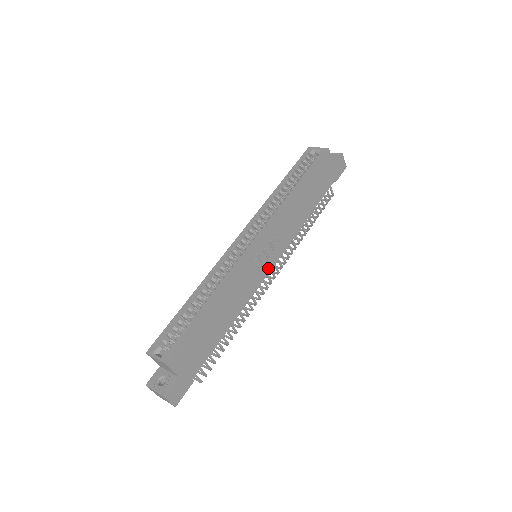
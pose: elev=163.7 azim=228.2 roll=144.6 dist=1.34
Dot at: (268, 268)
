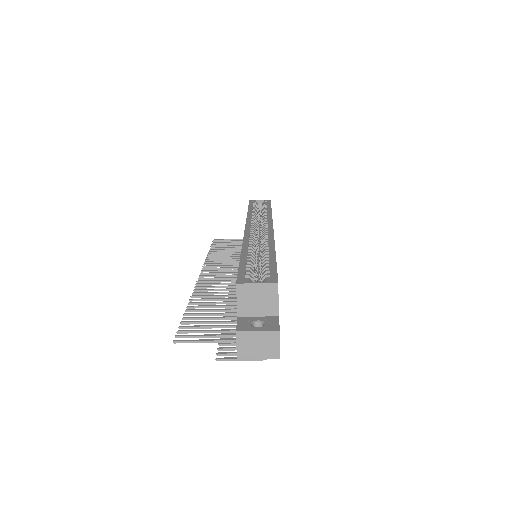
Dot at: occluded
